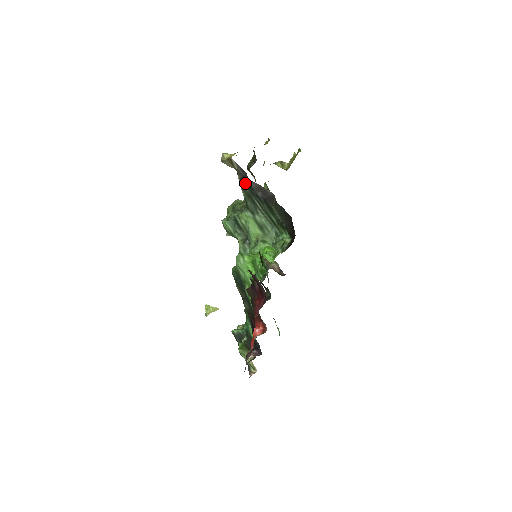
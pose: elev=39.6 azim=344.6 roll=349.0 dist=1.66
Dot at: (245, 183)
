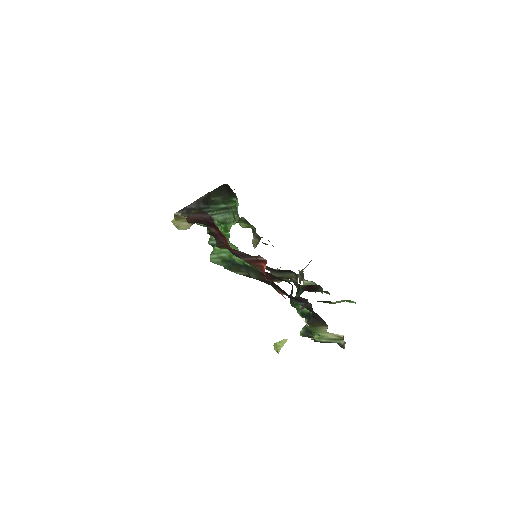
Dot at: (190, 213)
